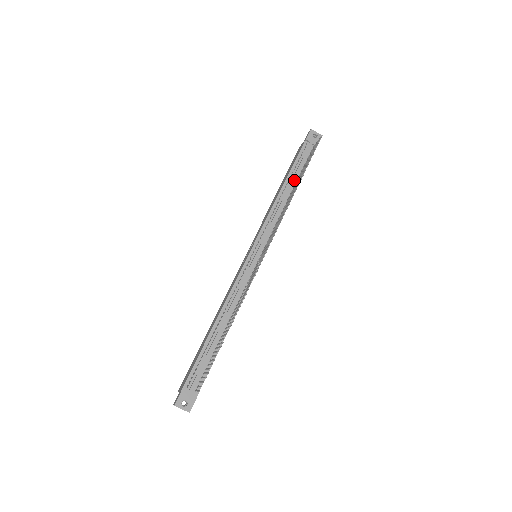
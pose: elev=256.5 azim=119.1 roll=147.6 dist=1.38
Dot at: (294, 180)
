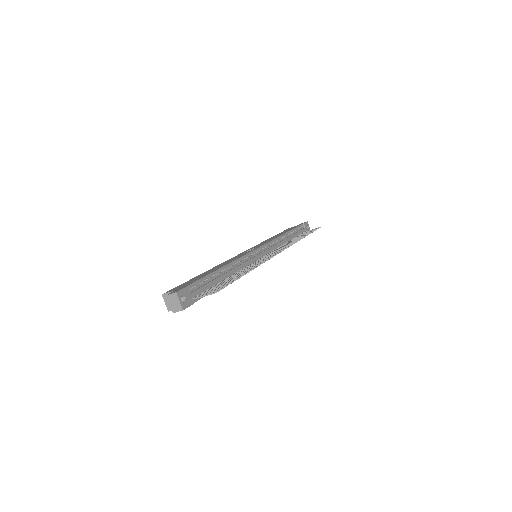
Dot at: (293, 236)
